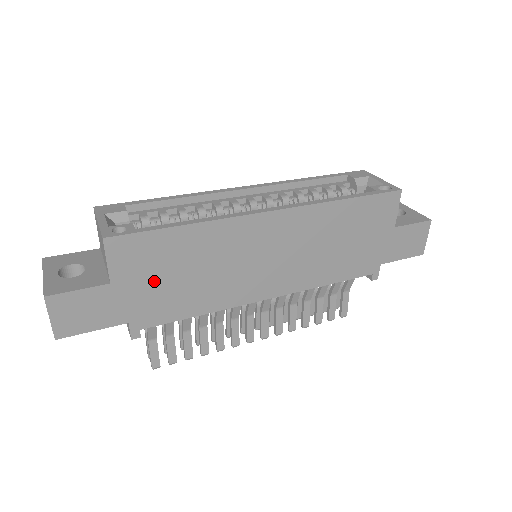
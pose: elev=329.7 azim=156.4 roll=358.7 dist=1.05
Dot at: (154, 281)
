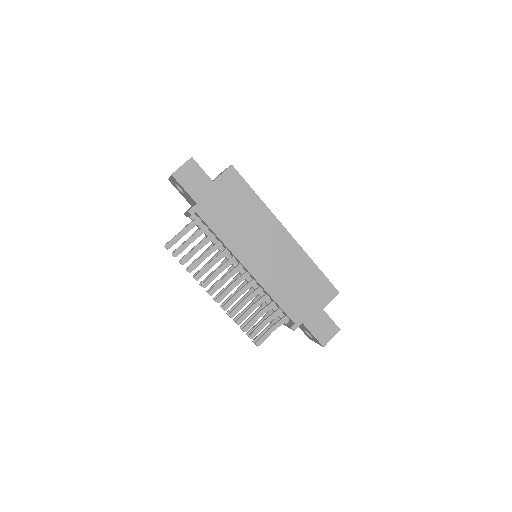
Dot at: (225, 201)
